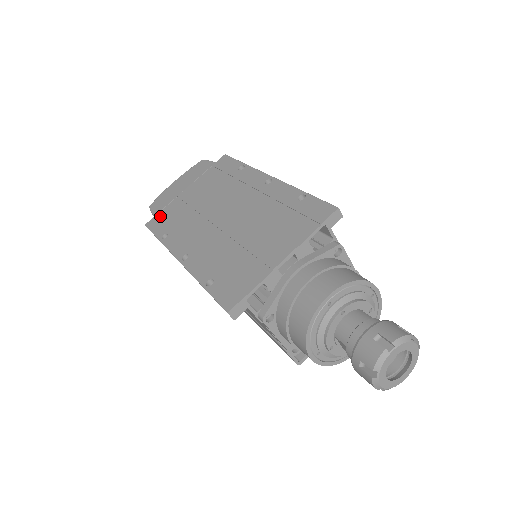
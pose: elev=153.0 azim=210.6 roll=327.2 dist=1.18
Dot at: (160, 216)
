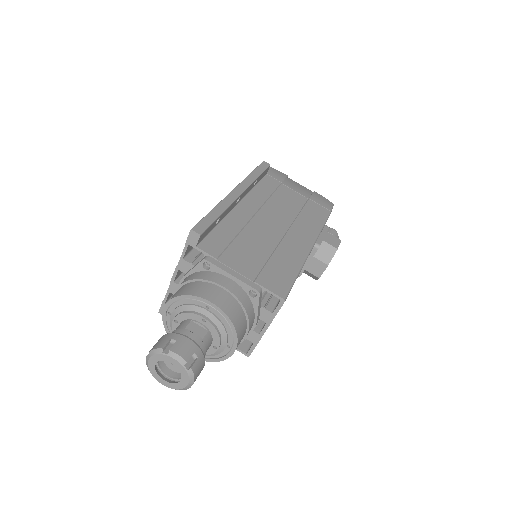
Dot at: occluded
